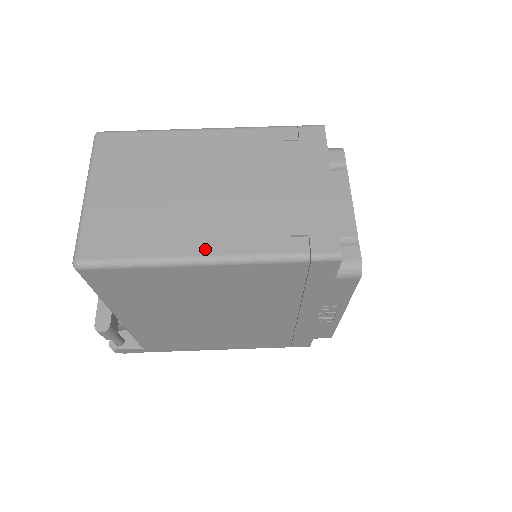
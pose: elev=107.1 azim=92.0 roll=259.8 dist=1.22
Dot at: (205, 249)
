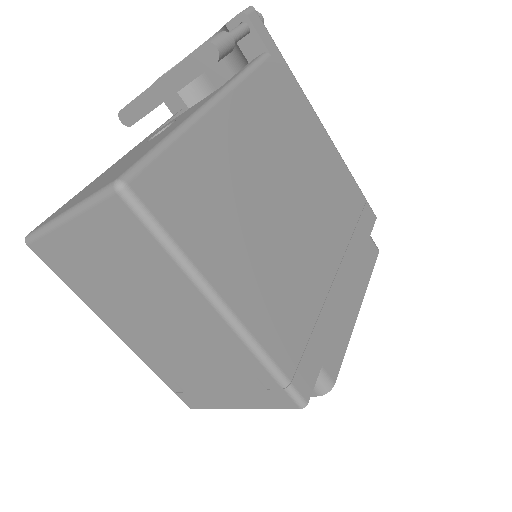
Dot at: (118, 332)
